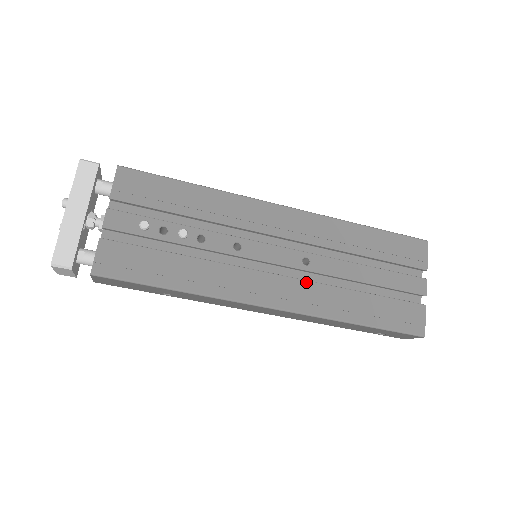
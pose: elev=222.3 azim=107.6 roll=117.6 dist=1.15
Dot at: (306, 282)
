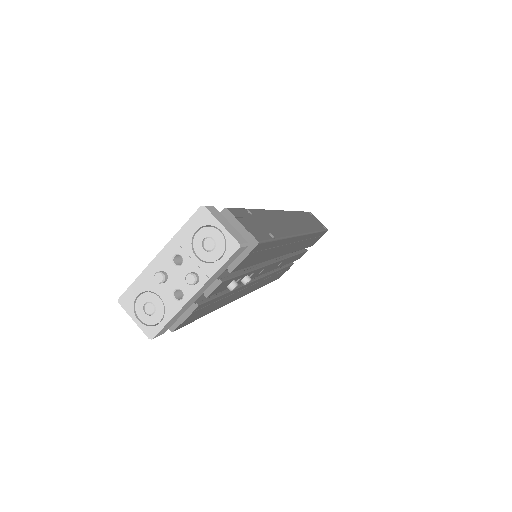
Dot at: occluded
